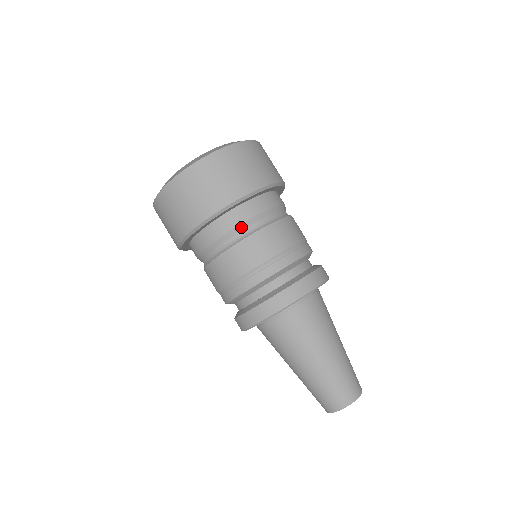
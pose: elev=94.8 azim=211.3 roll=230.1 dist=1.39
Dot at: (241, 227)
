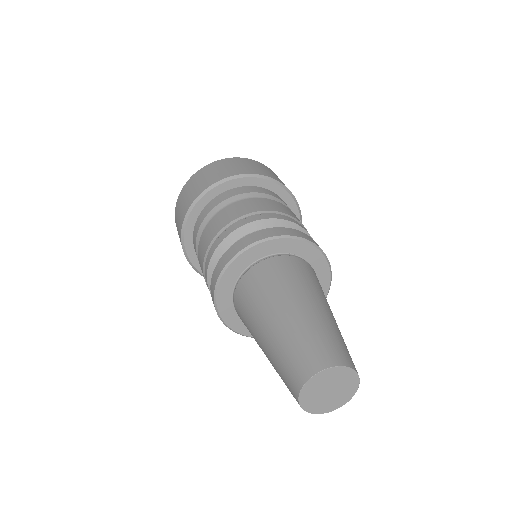
Dot at: (277, 200)
